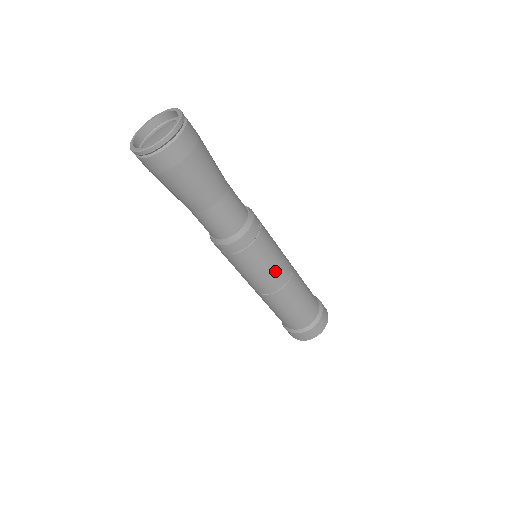
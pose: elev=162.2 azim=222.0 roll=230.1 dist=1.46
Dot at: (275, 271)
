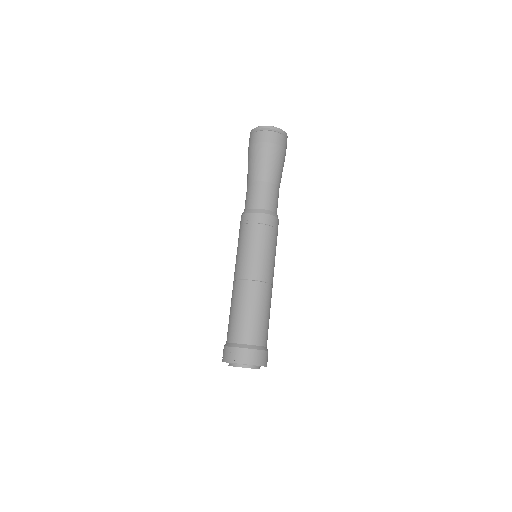
Dot at: (268, 263)
